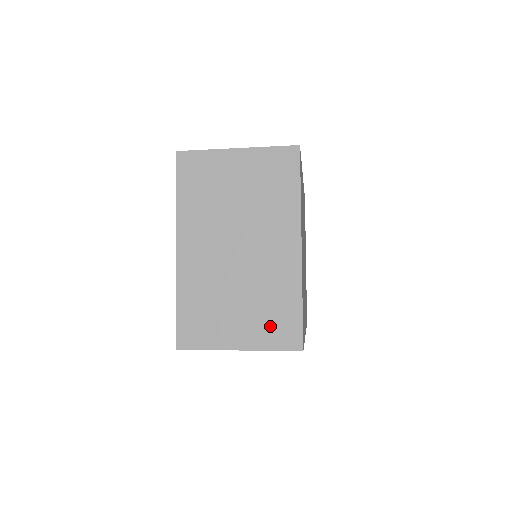
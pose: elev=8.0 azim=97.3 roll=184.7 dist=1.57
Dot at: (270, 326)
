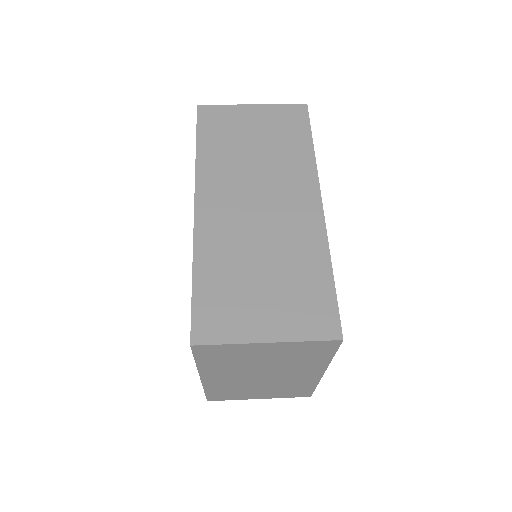
Dot at: (287, 393)
